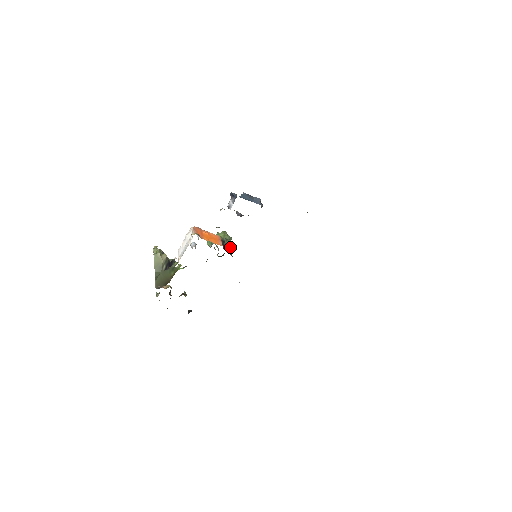
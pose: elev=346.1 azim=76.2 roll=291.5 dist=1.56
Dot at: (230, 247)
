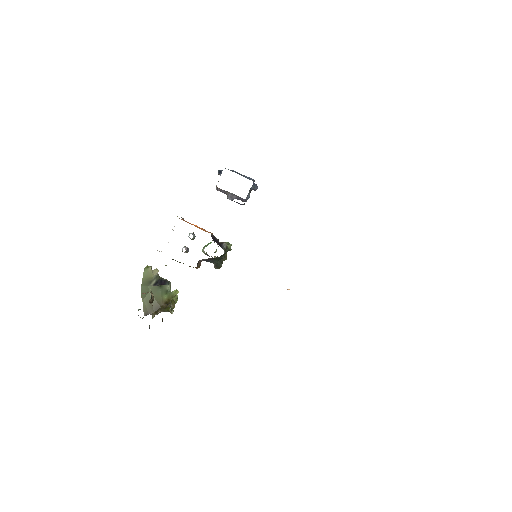
Dot at: (224, 243)
